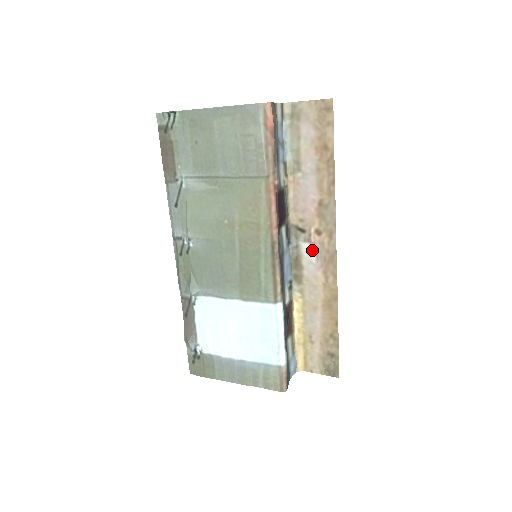
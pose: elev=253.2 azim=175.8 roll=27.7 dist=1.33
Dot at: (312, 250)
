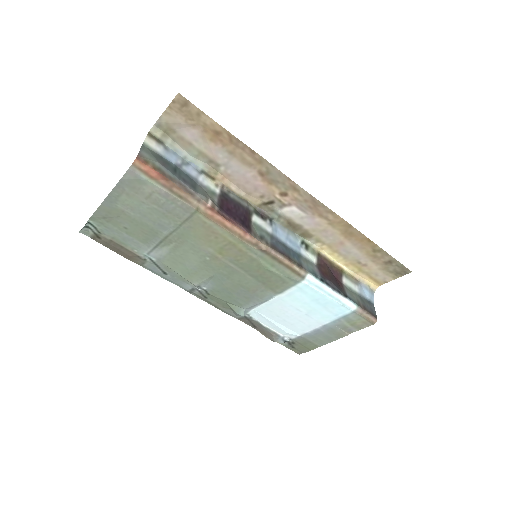
Dot at: (293, 209)
